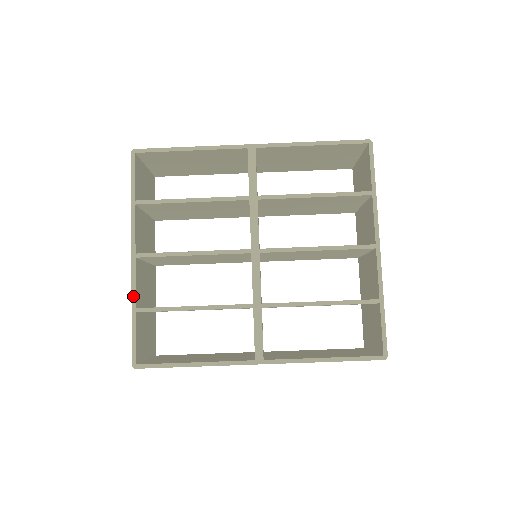
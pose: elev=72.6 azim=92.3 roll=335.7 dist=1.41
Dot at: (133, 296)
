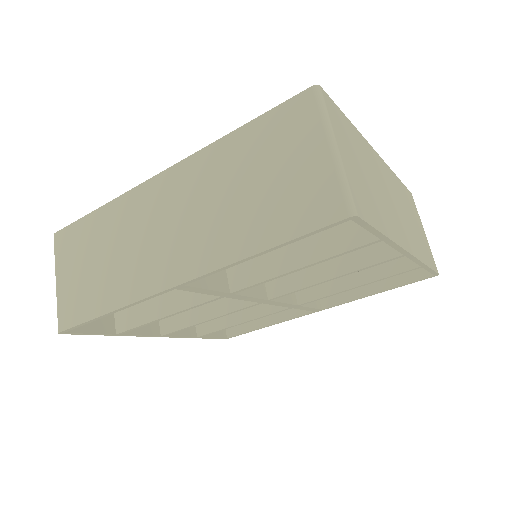
Dot at: occluded
